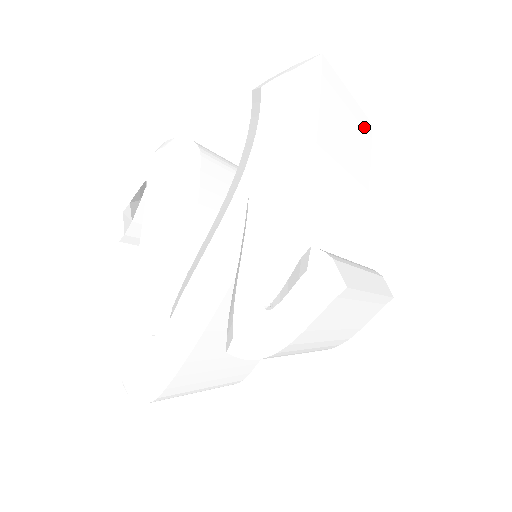
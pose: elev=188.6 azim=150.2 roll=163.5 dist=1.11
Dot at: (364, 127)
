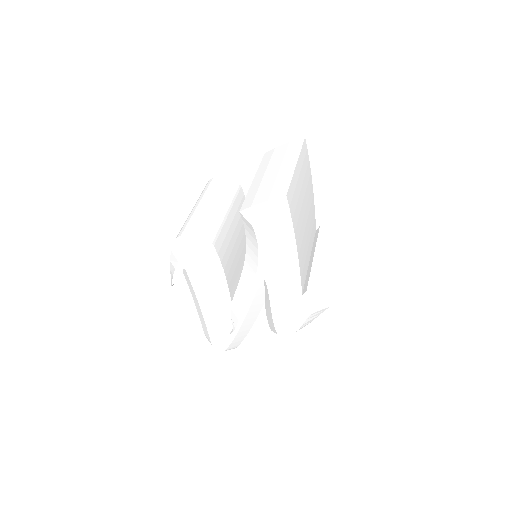
Dot at: (304, 157)
